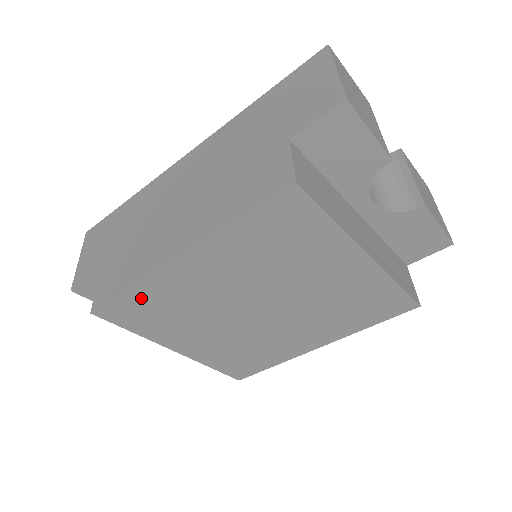
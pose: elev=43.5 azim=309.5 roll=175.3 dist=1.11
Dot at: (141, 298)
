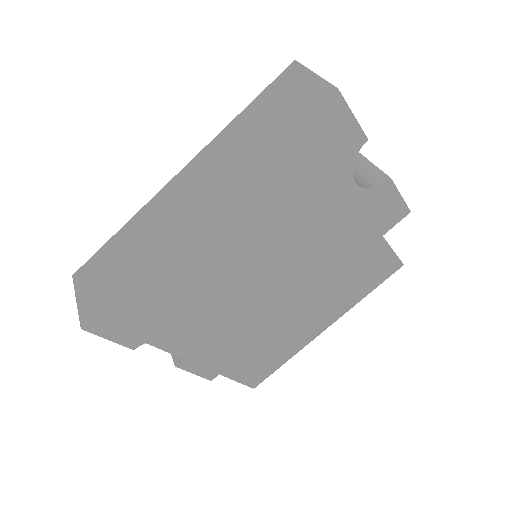
Dot at: (178, 304)
